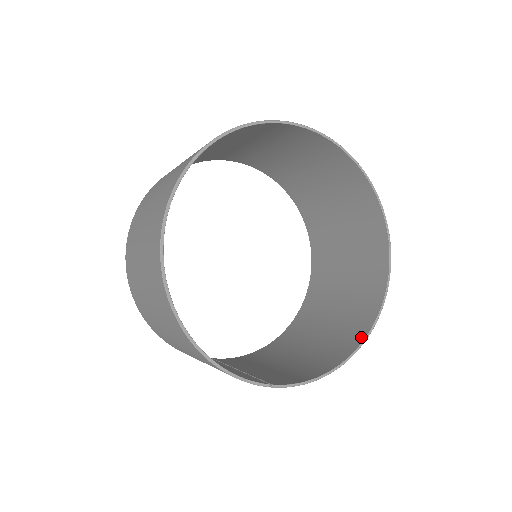
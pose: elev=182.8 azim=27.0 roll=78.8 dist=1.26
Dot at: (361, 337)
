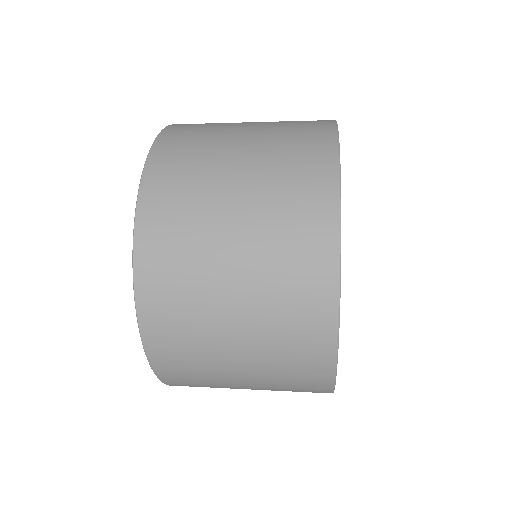
Dot at: occluded
